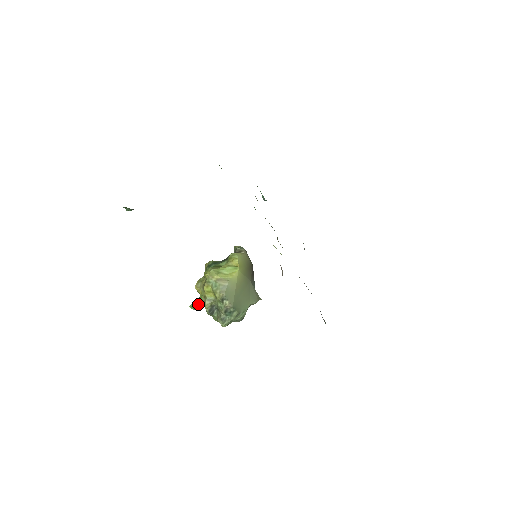
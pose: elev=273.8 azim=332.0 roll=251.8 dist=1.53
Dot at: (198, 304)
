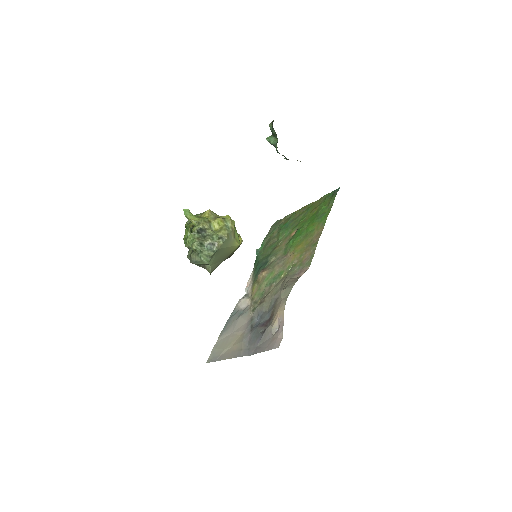
Dot at: (194, 216)
